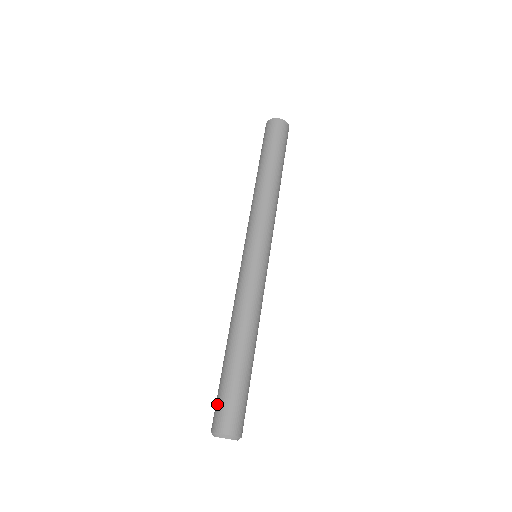
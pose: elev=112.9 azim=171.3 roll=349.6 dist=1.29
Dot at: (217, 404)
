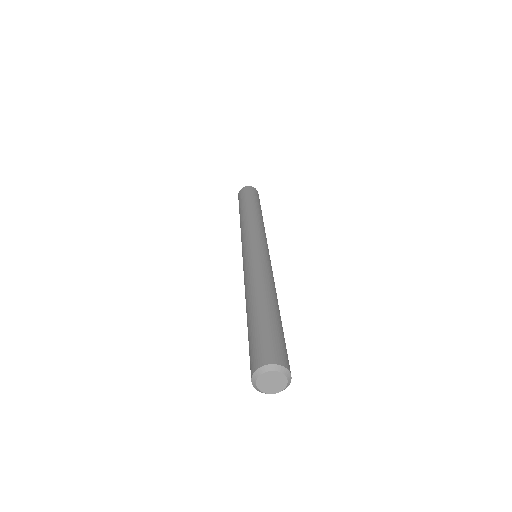
Dot at: (259, 343)
